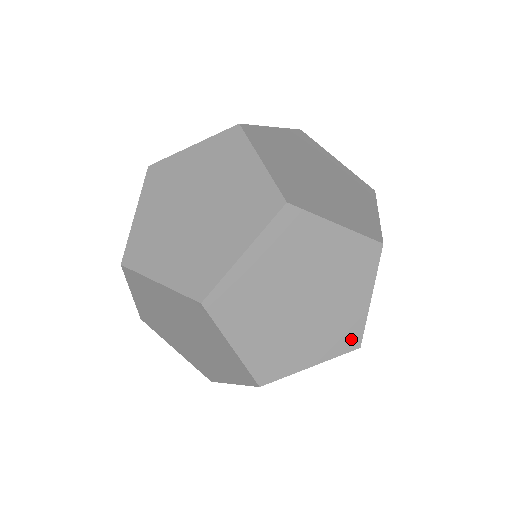
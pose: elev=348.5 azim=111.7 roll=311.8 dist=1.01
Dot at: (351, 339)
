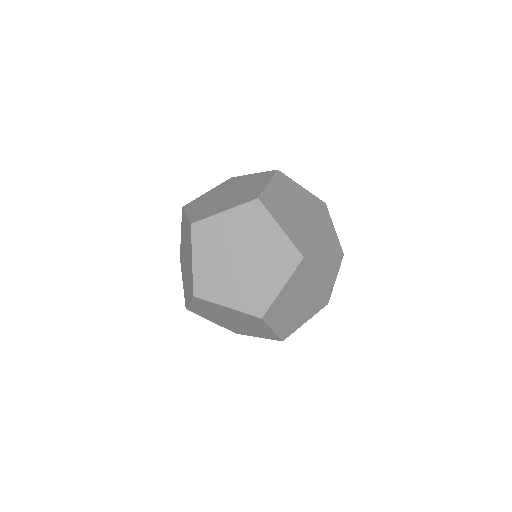
Dot at: (325, 302)
